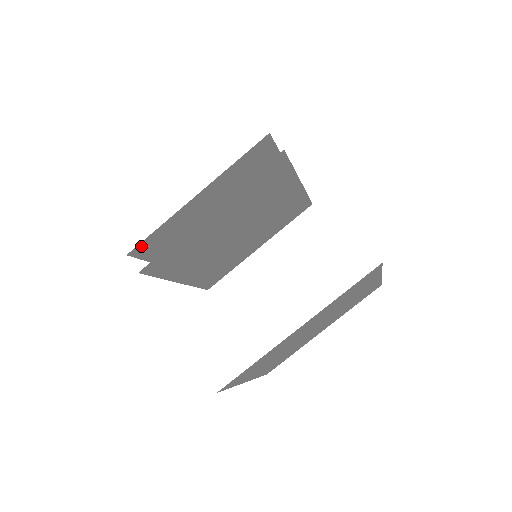
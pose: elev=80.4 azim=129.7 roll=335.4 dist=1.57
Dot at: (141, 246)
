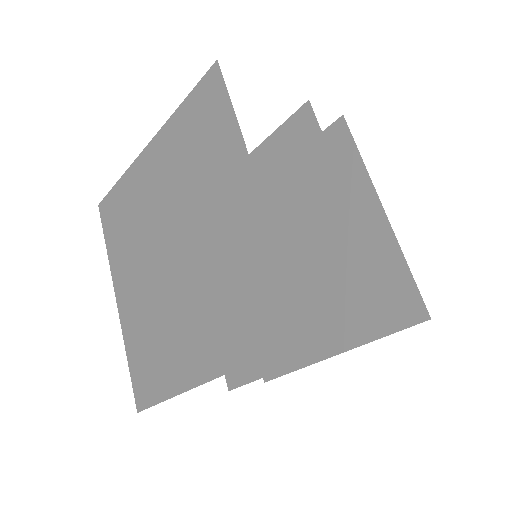
Dot at: occluded
